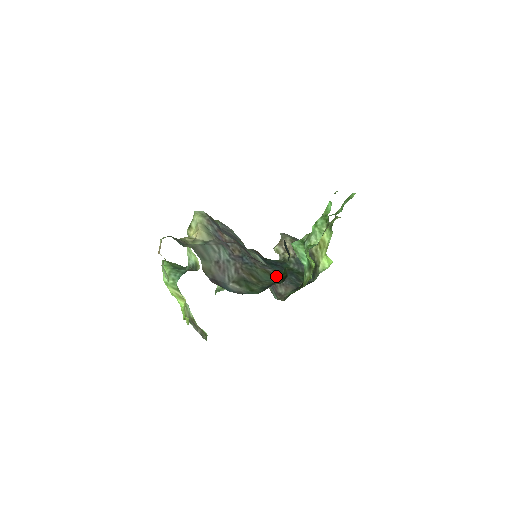
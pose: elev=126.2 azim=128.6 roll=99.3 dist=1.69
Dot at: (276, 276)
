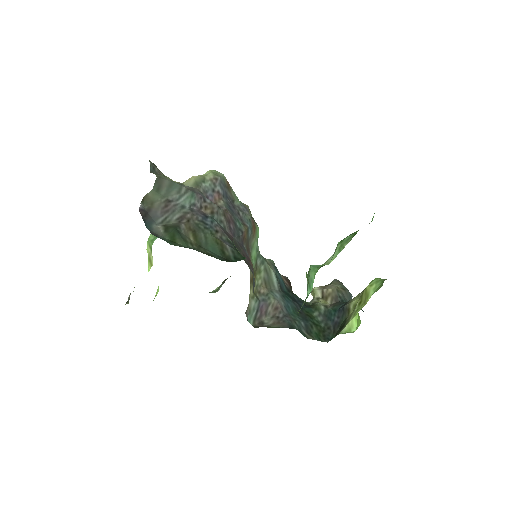
Dot at: (229, 256)
